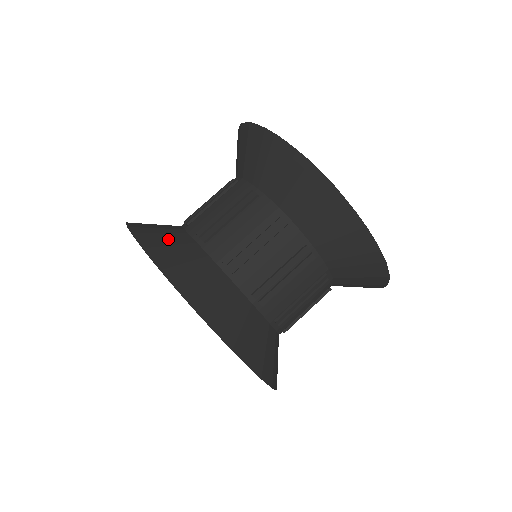
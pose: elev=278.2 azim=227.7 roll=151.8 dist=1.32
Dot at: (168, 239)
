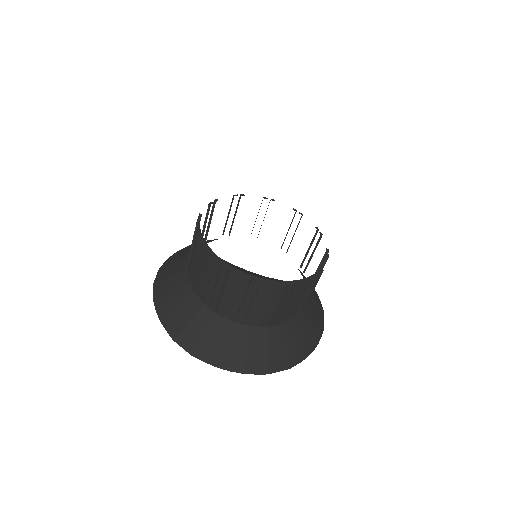
Dot at: (173, 291)
